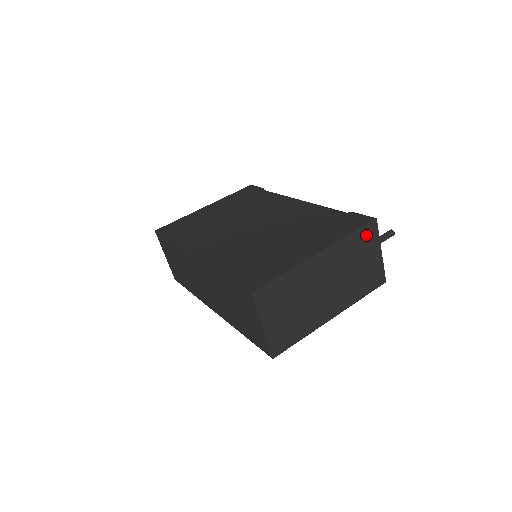
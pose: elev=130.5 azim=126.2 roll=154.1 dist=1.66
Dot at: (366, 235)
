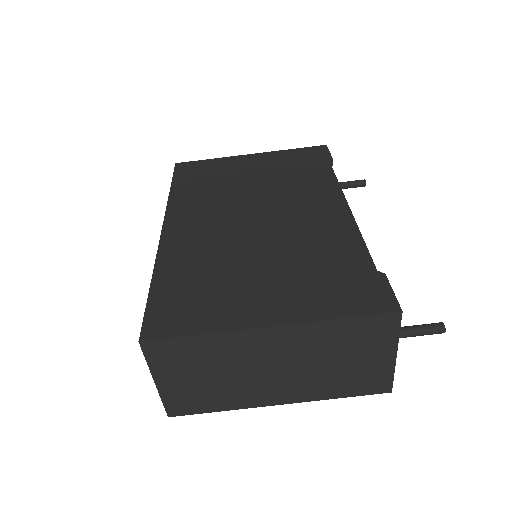
Dot at: (372, 327)
